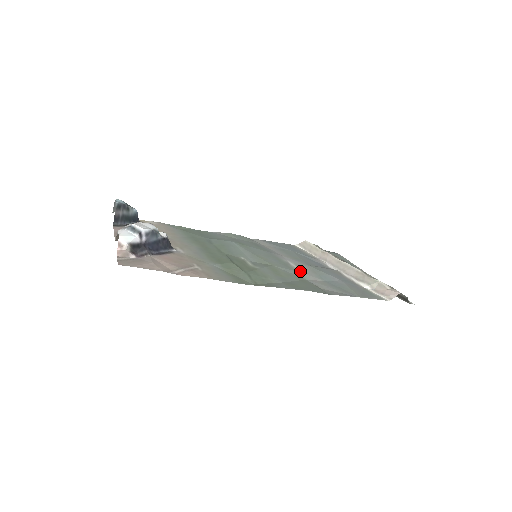
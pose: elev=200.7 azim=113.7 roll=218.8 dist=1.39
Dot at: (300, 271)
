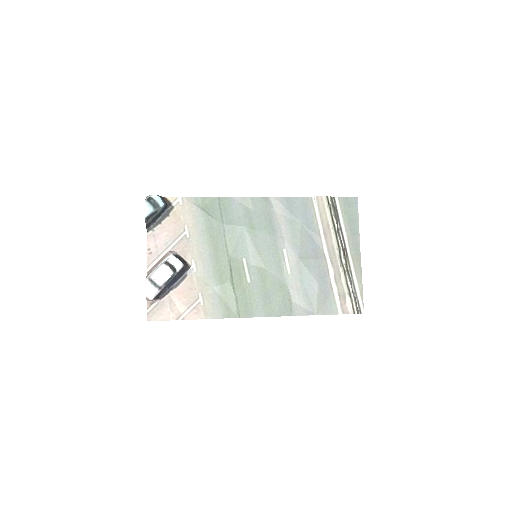
Dot at: (287, 273)
